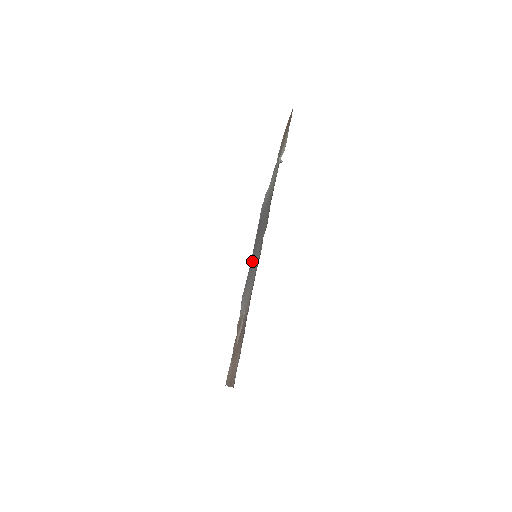
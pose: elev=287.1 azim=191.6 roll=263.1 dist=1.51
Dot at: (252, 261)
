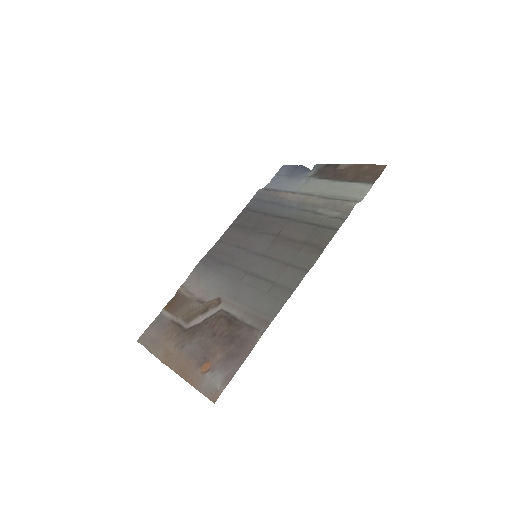
Dot at: (239, 249)
